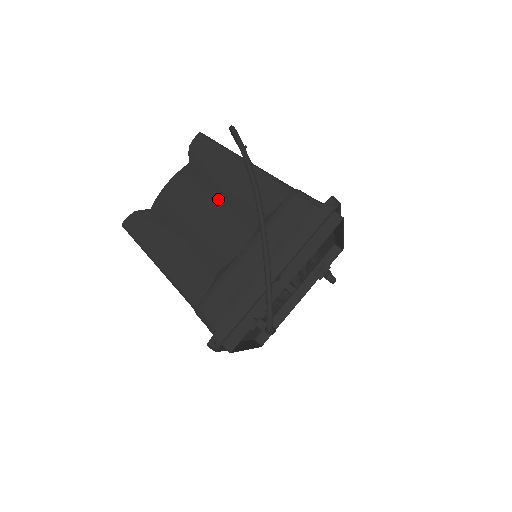
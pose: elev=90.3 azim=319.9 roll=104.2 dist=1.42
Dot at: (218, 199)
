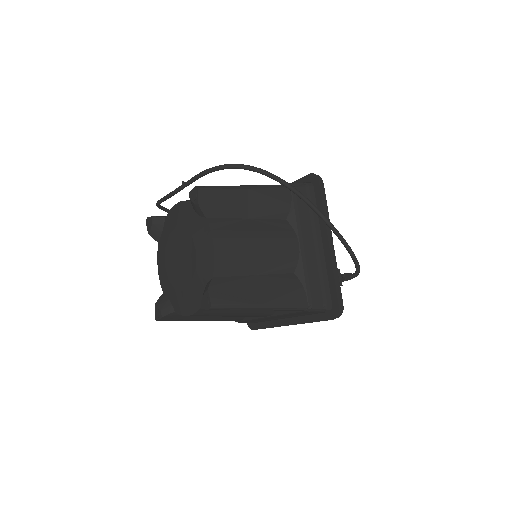
Dot at: (254, 227)
